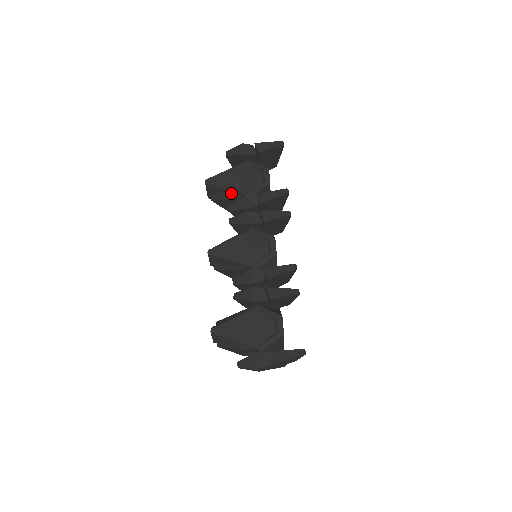
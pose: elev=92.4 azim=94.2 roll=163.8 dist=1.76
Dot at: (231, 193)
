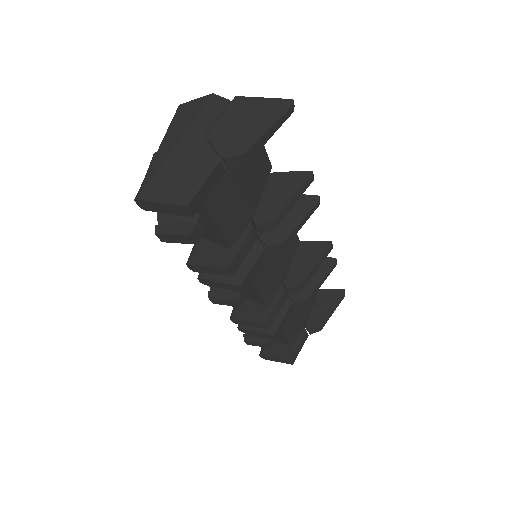
Dot at: occluded
